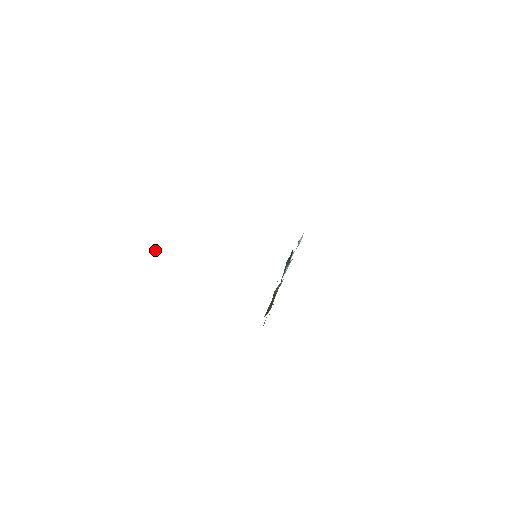
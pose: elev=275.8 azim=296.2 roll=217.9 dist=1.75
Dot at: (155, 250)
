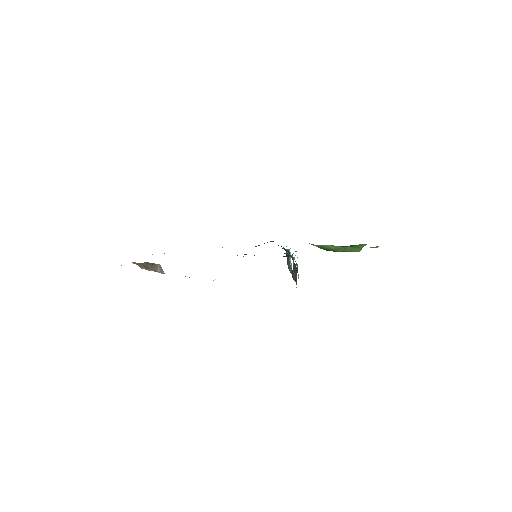
Dot at: (157, 268)
